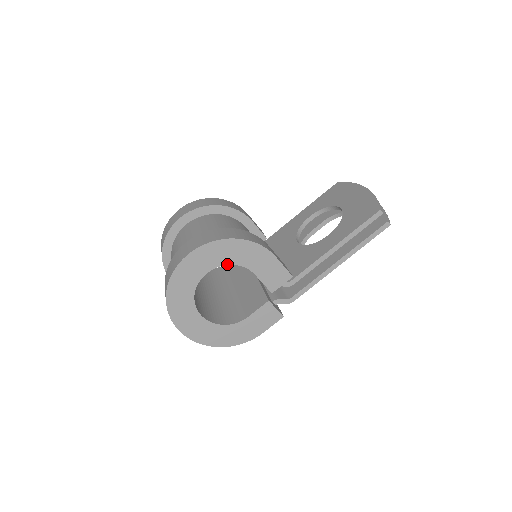
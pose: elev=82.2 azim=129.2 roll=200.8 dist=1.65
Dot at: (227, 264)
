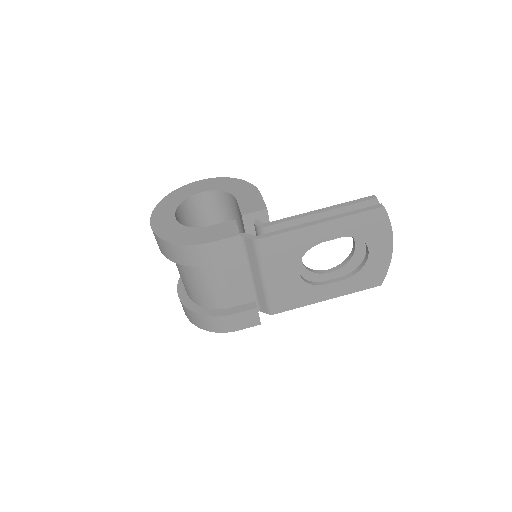
Dot at: (221, 190)
